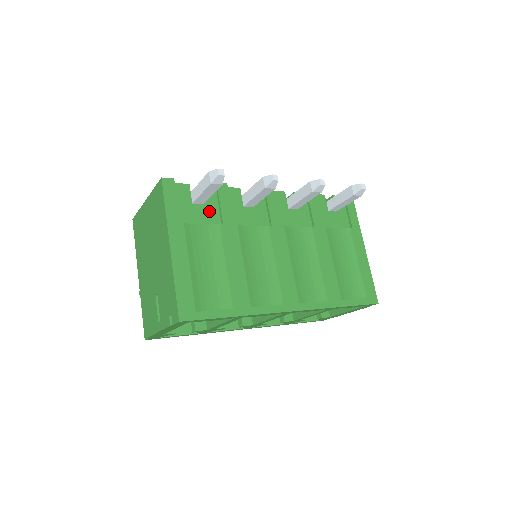
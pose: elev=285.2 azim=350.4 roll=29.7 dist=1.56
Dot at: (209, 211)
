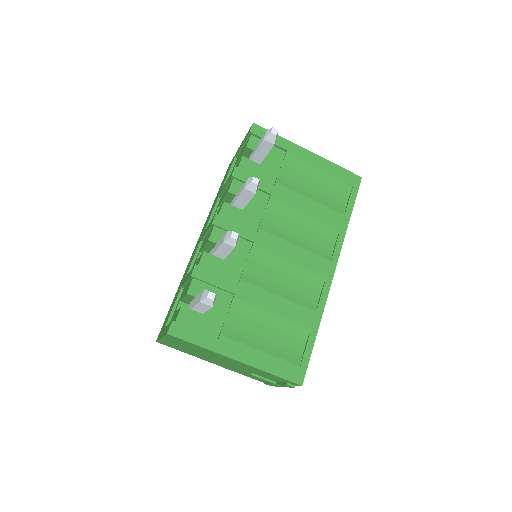
Dot at: (216, 300)
